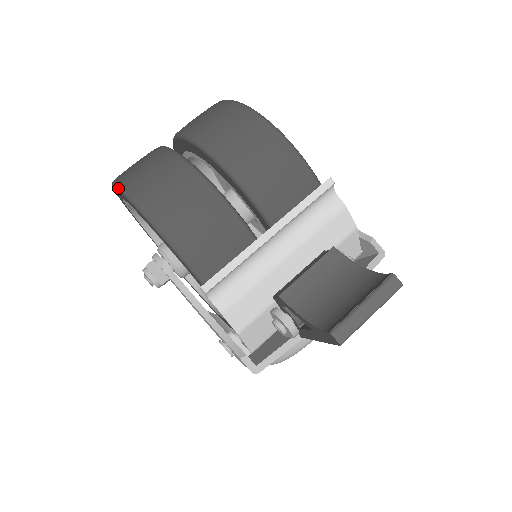
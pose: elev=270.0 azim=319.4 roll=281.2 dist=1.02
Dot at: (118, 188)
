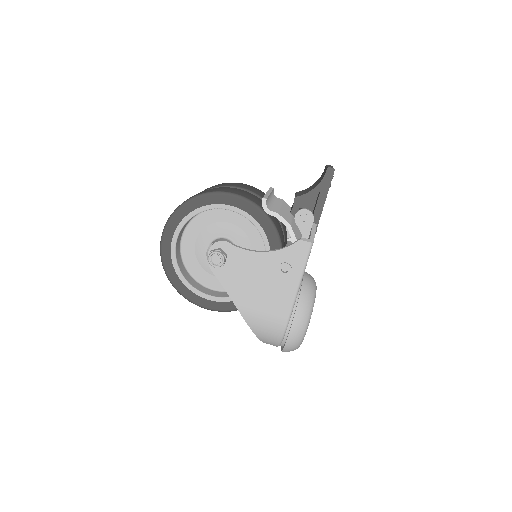
Dot at: (182, 204)
